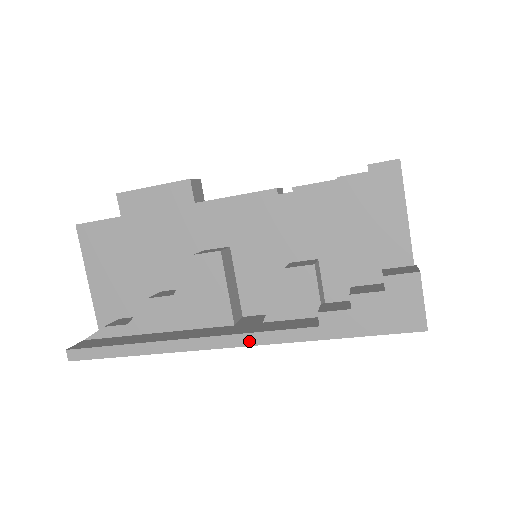
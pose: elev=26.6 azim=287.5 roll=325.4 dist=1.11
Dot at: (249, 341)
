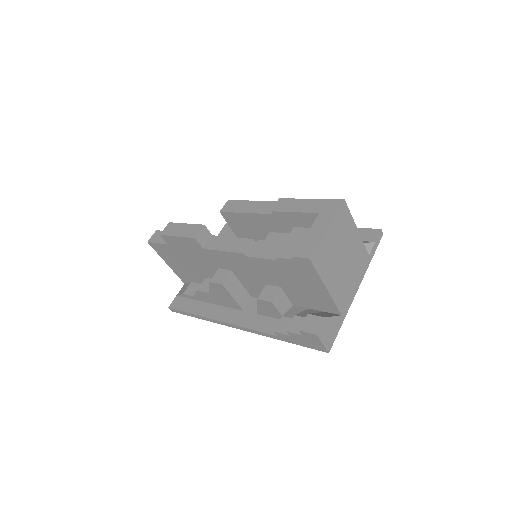
Dot at: (247, 330)
